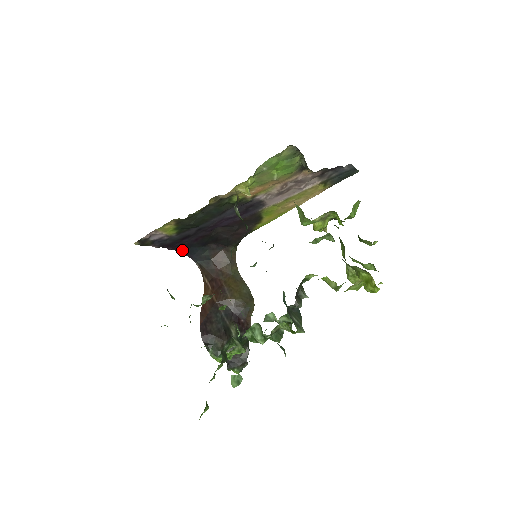
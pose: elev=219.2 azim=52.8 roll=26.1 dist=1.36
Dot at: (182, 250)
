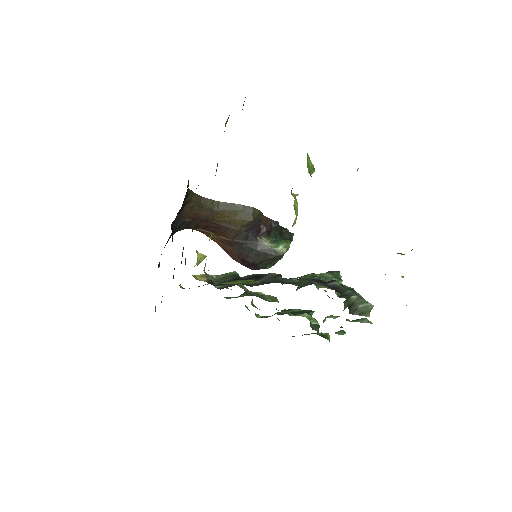
Dot at: occluded
